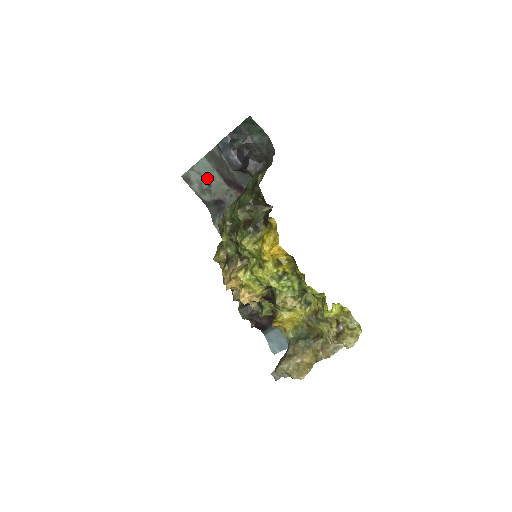
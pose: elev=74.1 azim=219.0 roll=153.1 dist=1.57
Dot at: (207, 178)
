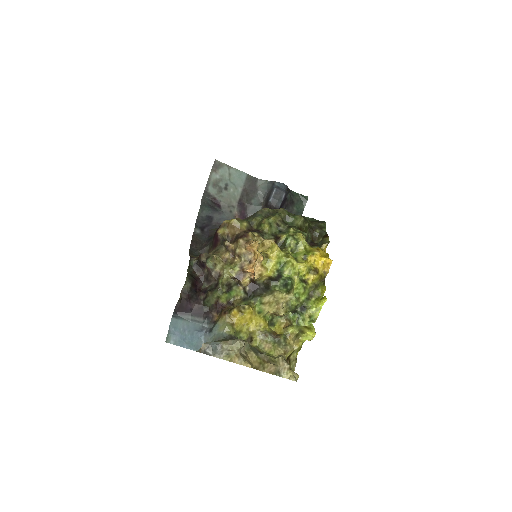
Dot at: (231, 184)
